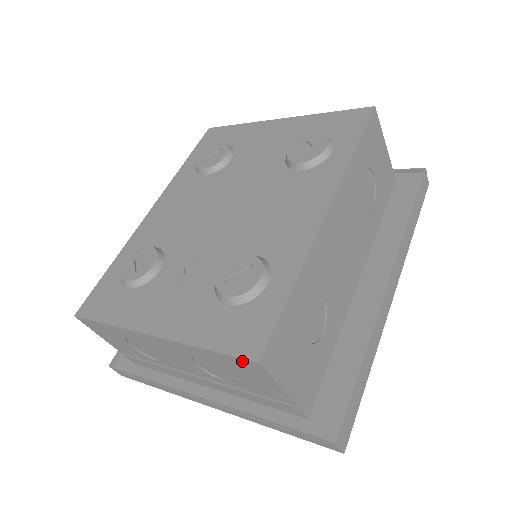
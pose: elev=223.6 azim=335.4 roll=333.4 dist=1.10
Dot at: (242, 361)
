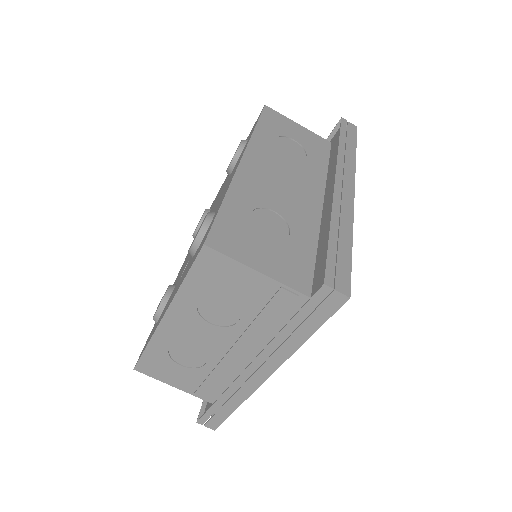
Dot at: (202, 261)
